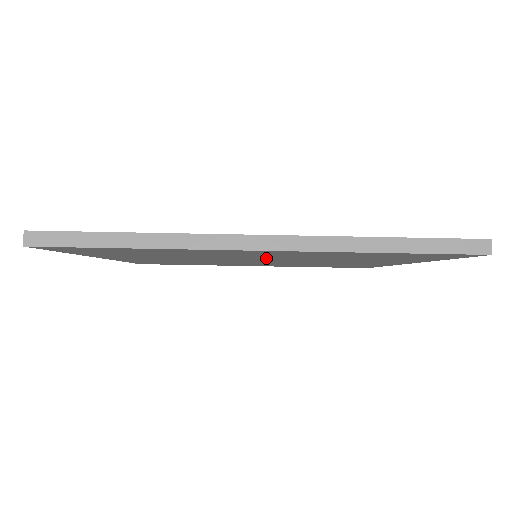
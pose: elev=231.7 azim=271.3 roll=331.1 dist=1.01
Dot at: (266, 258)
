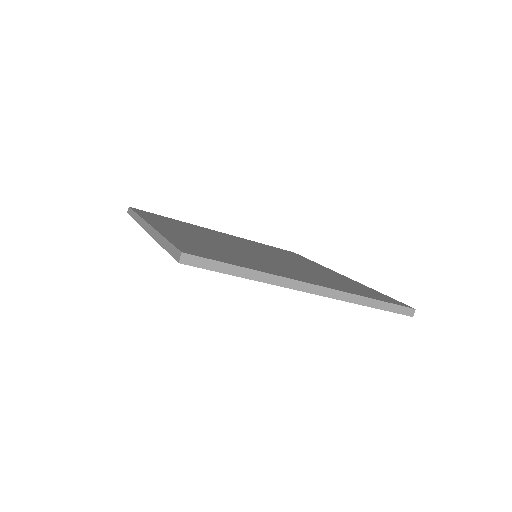
Dot at: occluded
